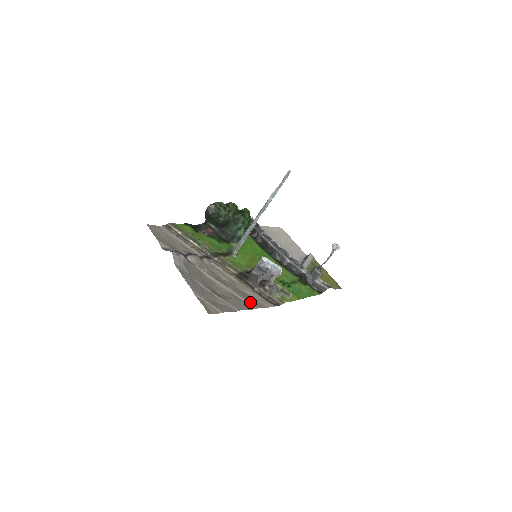
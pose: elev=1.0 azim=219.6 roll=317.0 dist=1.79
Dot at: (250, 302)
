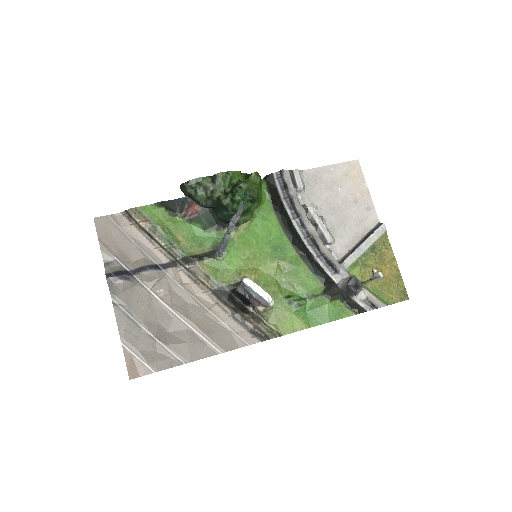
Dot at: (215, 343)
